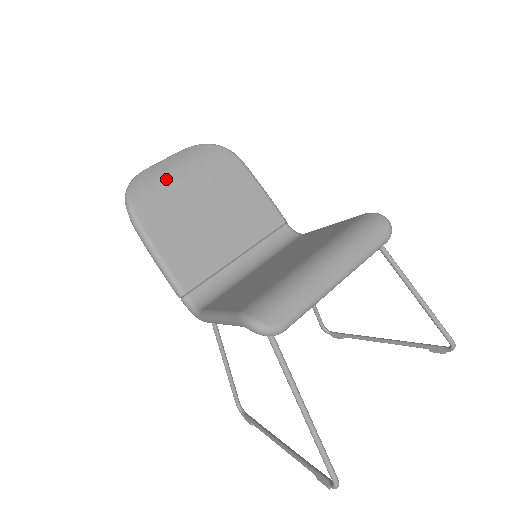
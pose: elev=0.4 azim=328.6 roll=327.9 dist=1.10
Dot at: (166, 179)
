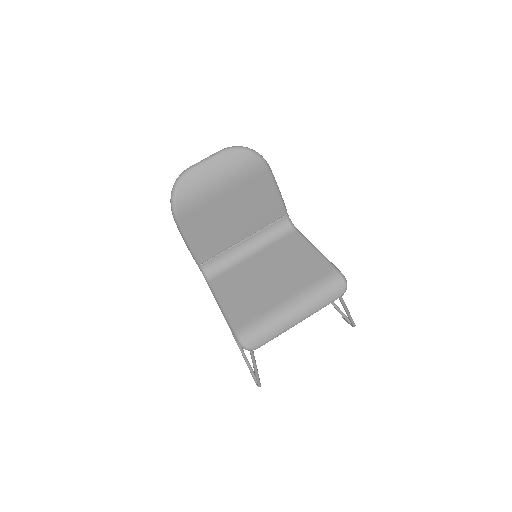
Dot at: (205, 186)
